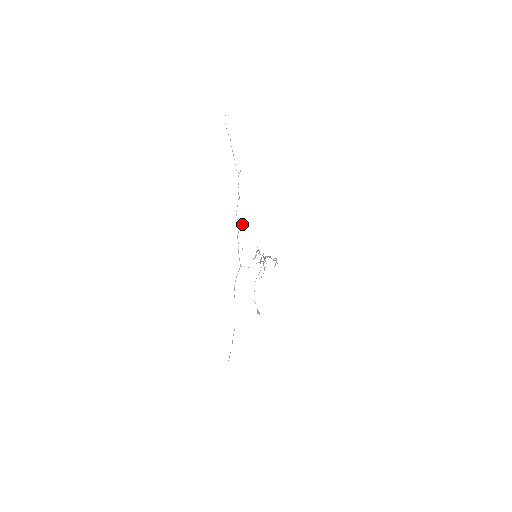
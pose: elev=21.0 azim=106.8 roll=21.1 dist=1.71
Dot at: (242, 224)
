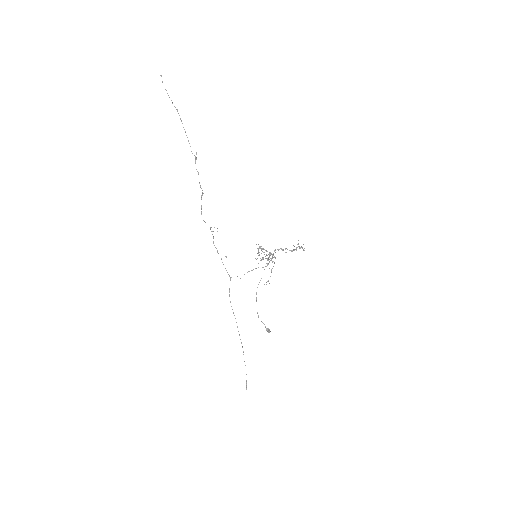
Dot at: (214, 227)
